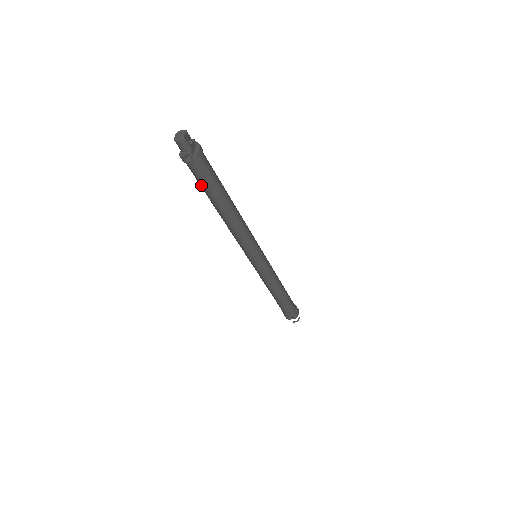
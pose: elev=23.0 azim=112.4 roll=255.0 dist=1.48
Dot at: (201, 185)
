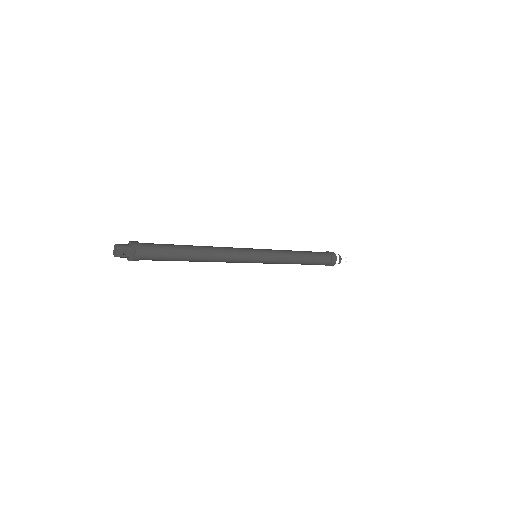
Dot at: occluded
